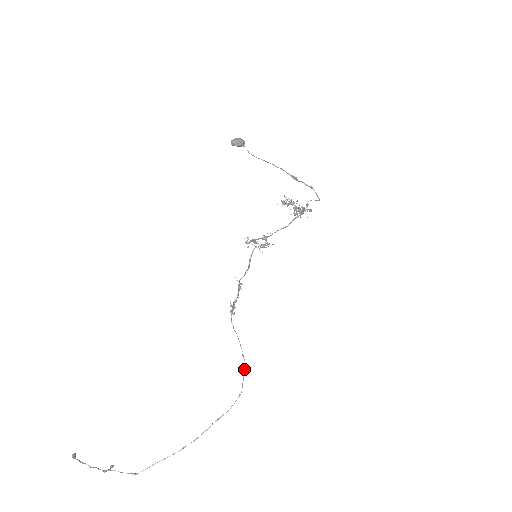
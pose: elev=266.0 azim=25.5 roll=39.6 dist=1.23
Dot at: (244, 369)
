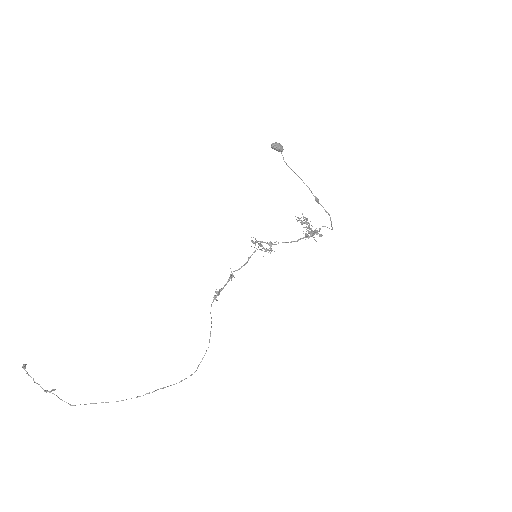
Dot at: (205, 353)
